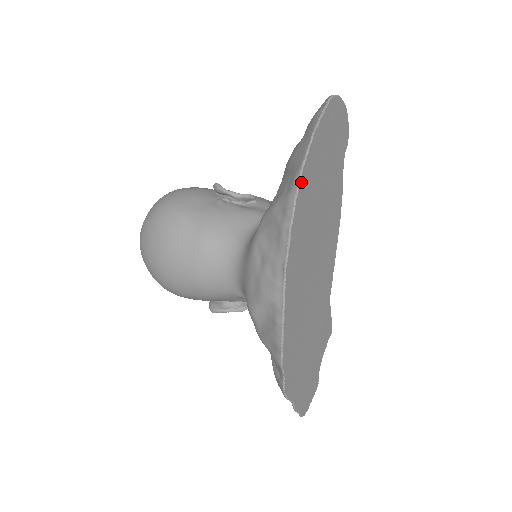
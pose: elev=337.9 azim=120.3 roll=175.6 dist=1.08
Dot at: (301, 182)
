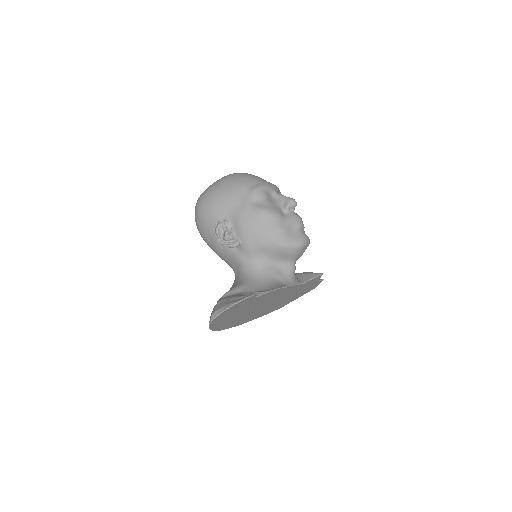
Dot at: (218, 330)
